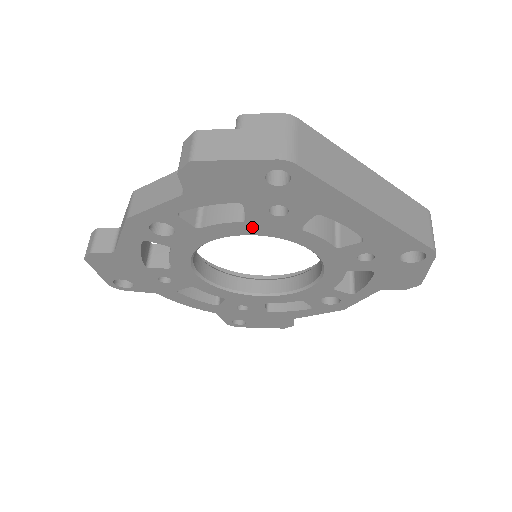
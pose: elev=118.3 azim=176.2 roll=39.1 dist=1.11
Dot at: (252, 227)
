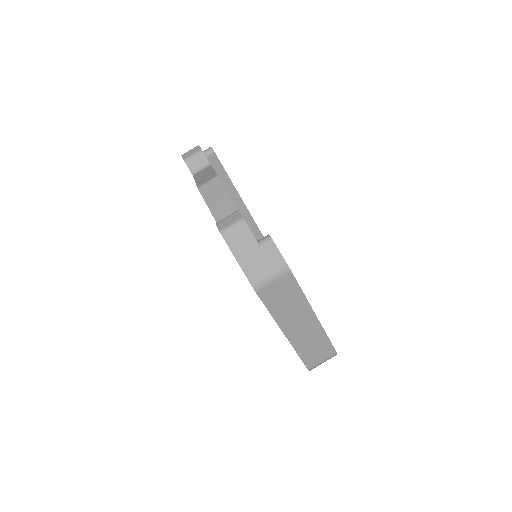
Dot at: occluded
